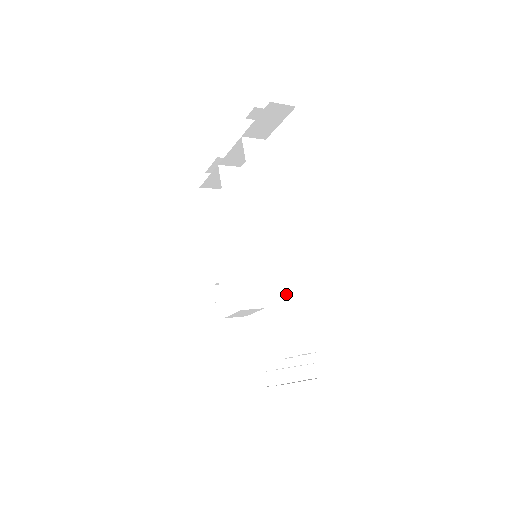
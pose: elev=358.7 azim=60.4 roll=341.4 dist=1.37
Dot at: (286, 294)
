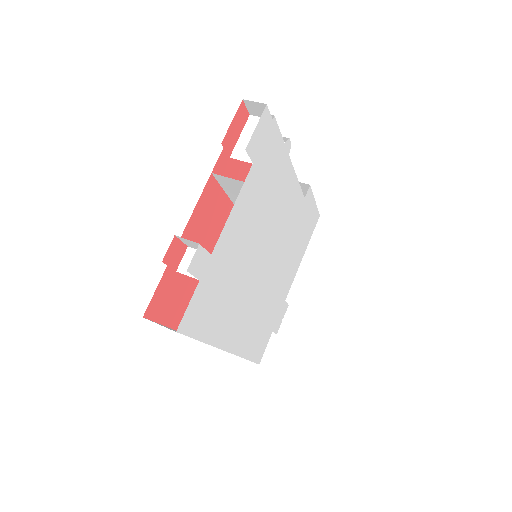
Dot at: occluded
